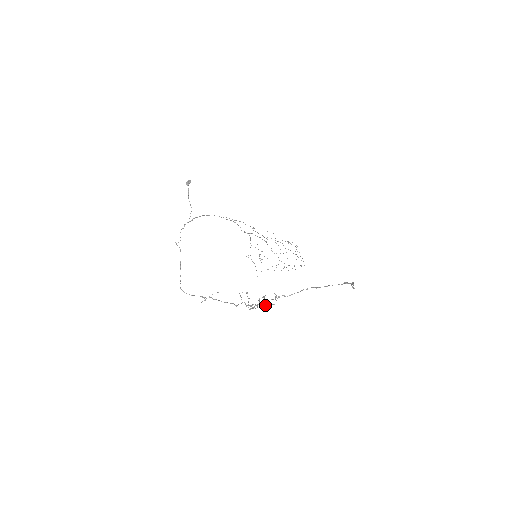
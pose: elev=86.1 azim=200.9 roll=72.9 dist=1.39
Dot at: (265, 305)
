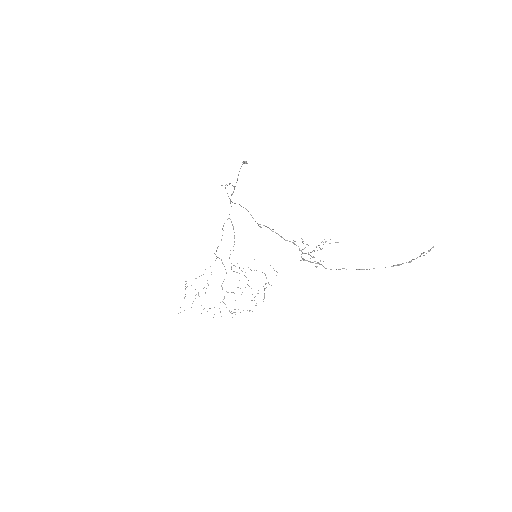
Dot at: occluded
